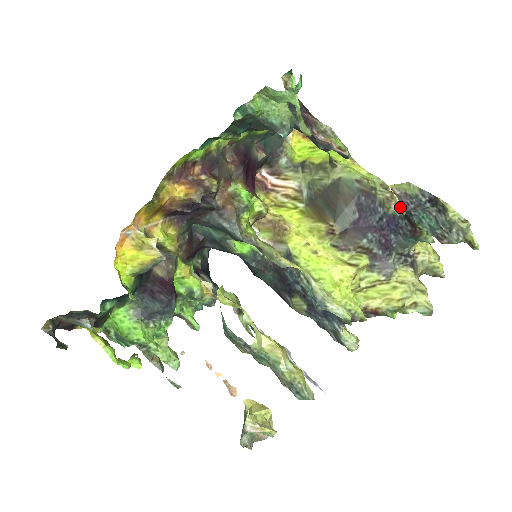
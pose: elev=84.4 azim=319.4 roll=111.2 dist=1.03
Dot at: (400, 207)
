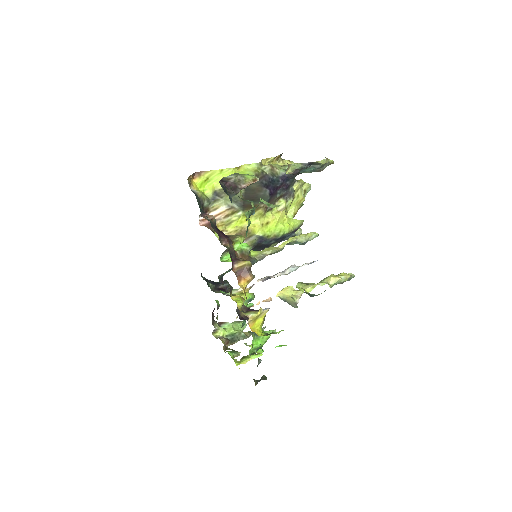
Dot at: occluded
